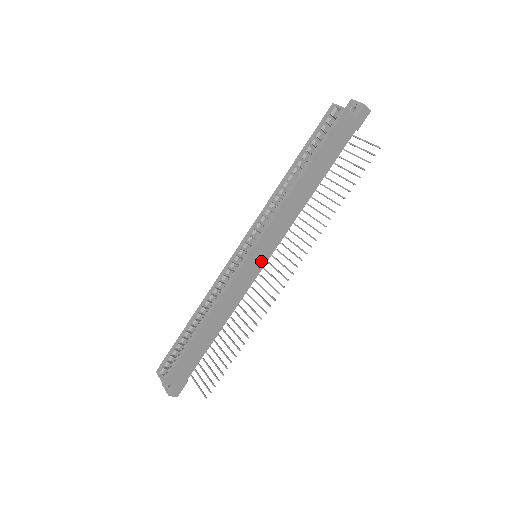
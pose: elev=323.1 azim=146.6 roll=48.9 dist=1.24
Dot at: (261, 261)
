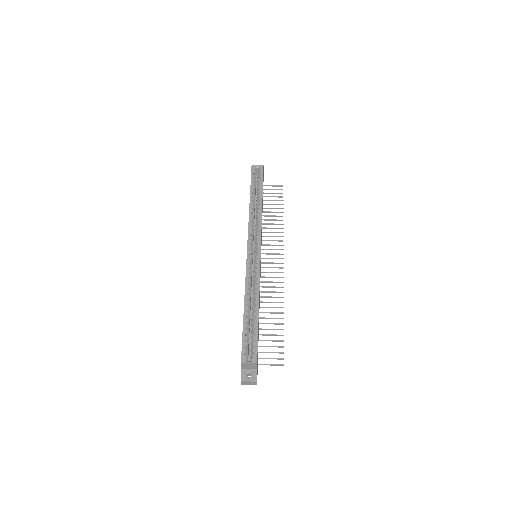
Dot at: occluded
